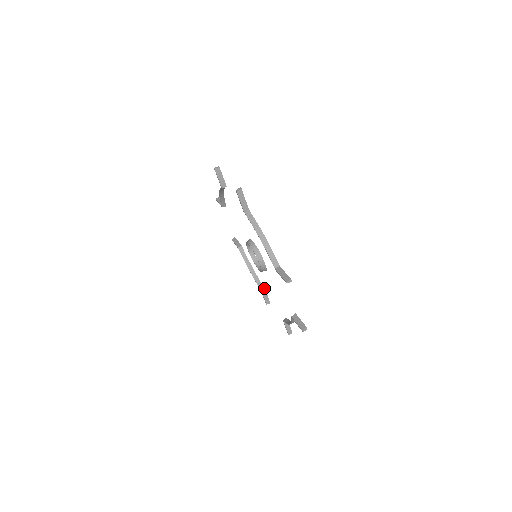
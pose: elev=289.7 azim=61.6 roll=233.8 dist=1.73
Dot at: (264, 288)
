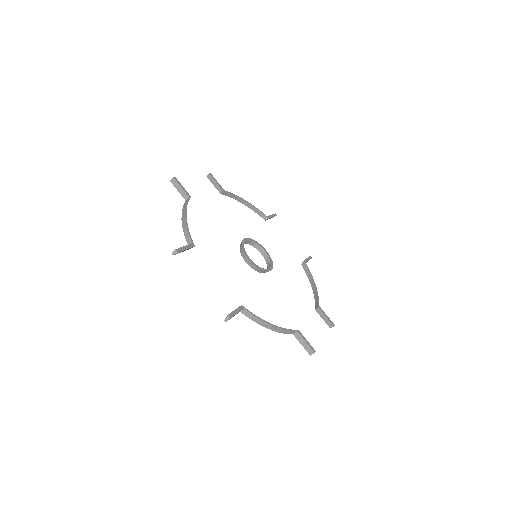
Dot at: (267, 217)
